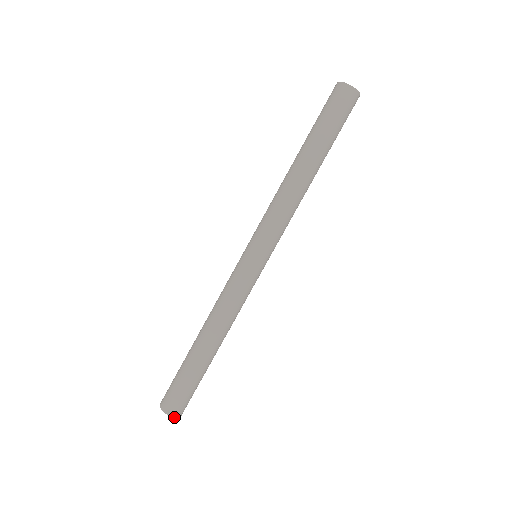
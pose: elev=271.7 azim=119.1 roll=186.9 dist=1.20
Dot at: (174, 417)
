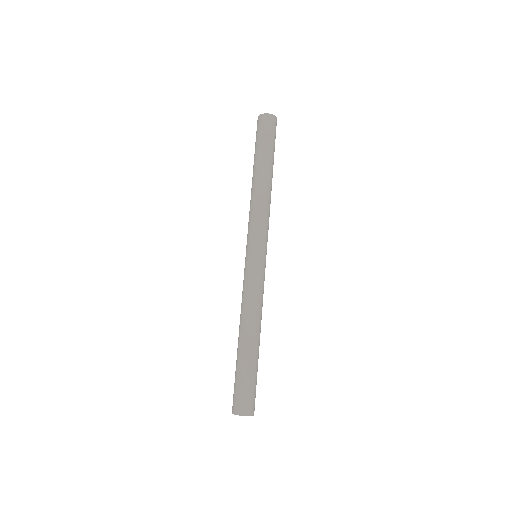
Dot at: occluded
